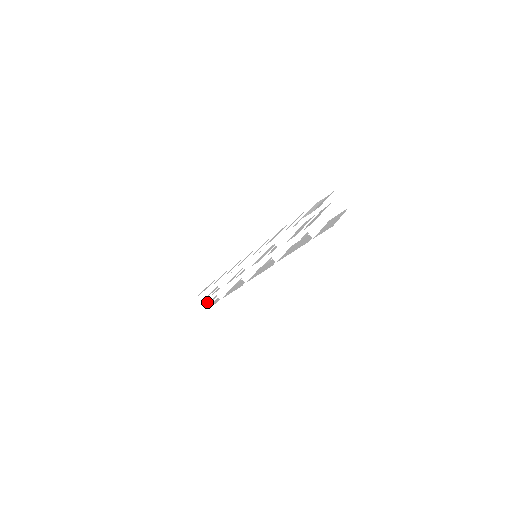
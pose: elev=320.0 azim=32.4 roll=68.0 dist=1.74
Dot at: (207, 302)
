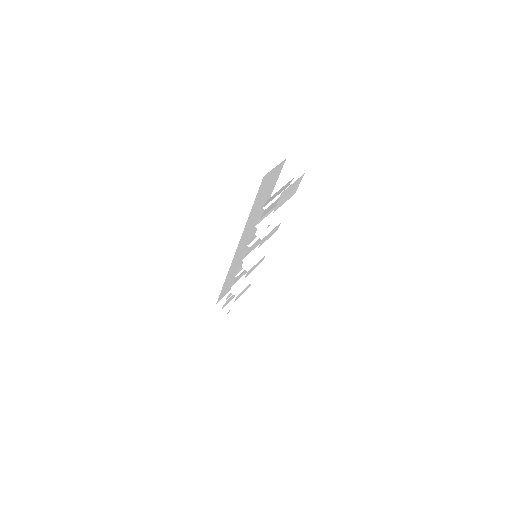
Dot at: (235, 314)
